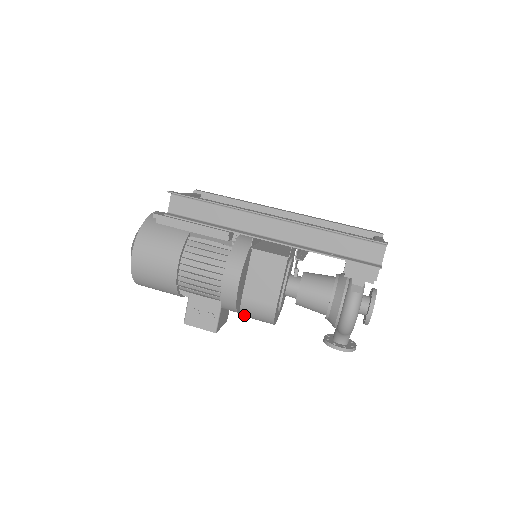
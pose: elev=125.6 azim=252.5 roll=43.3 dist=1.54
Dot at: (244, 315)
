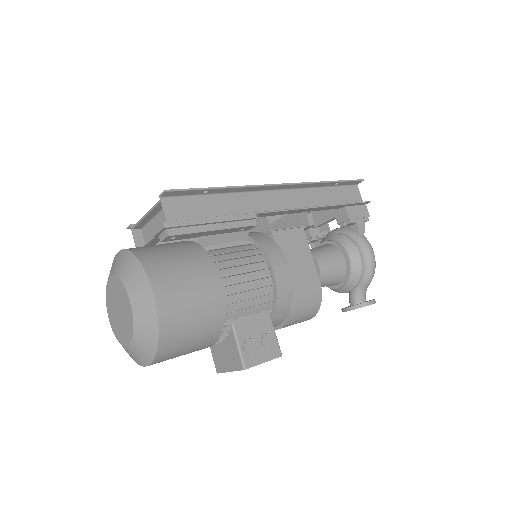
Dot at: (291, 319)
